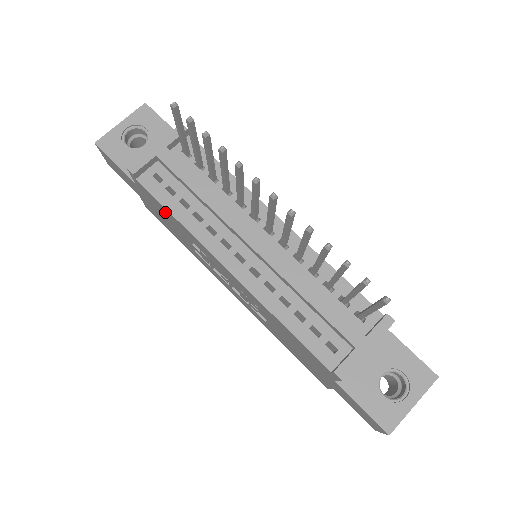
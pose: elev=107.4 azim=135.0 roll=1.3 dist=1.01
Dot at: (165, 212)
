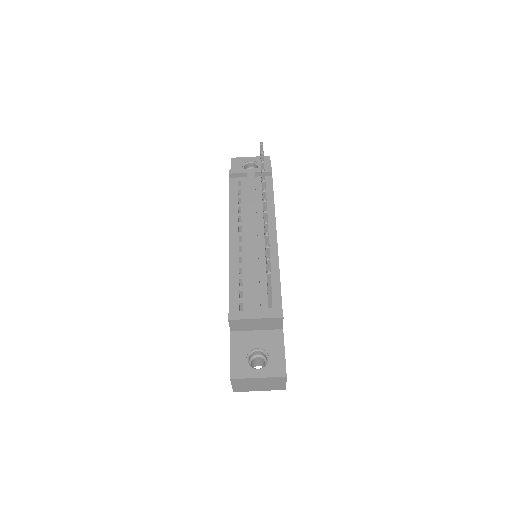
Dot at: occluded
